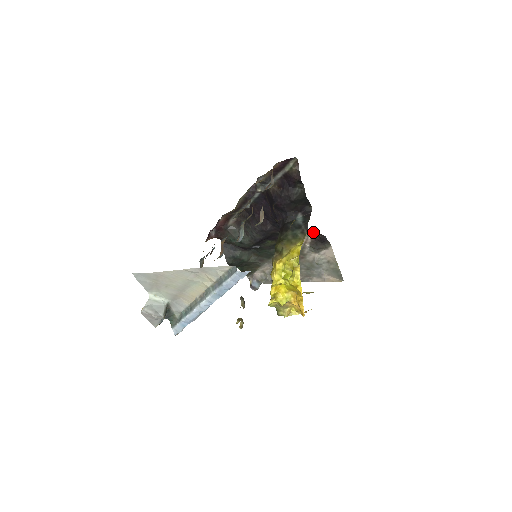
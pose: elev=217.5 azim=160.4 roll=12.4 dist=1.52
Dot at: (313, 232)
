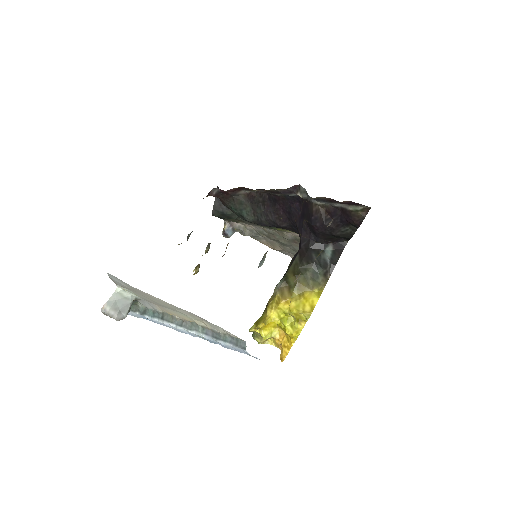
Dot at: occluded
